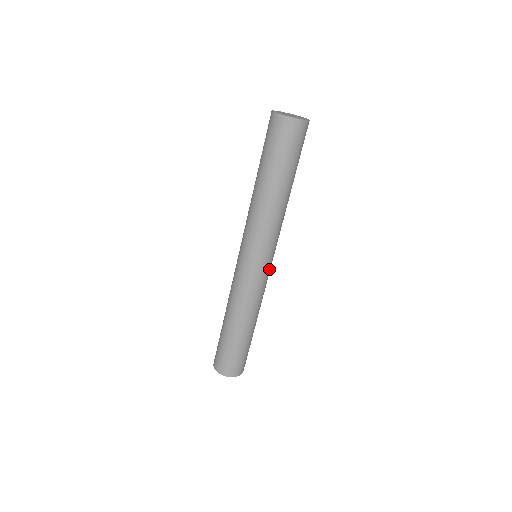
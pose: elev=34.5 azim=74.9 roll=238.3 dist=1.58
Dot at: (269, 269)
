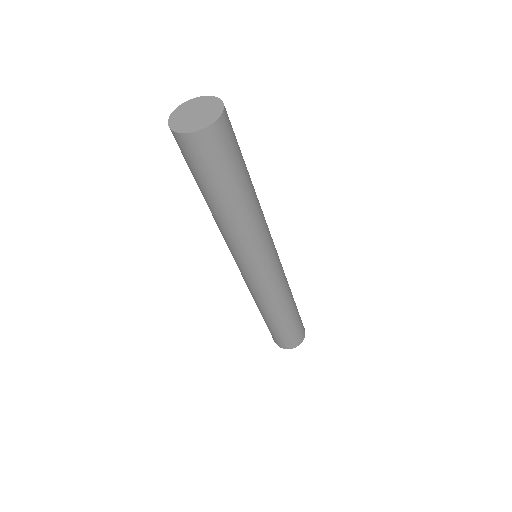
Dot at: (276, 267)
